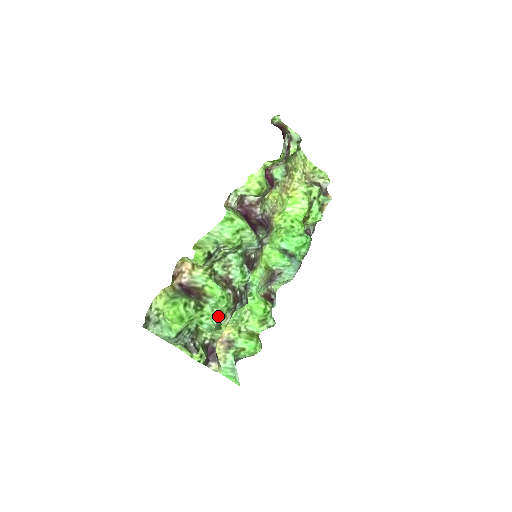
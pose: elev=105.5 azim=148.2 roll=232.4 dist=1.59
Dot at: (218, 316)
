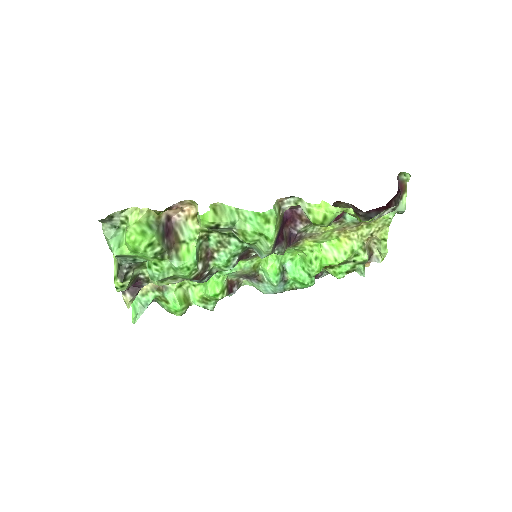
Dot at: (168, 276)
